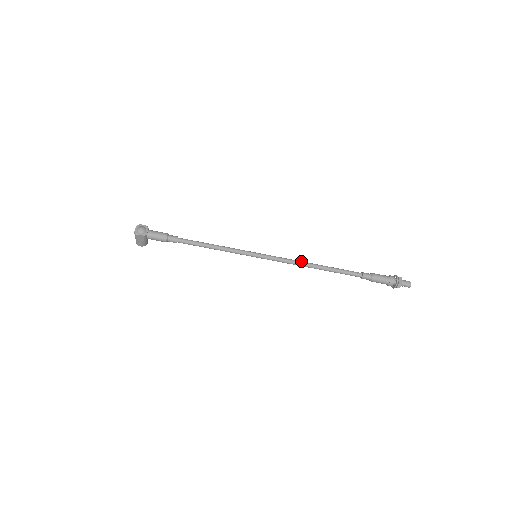
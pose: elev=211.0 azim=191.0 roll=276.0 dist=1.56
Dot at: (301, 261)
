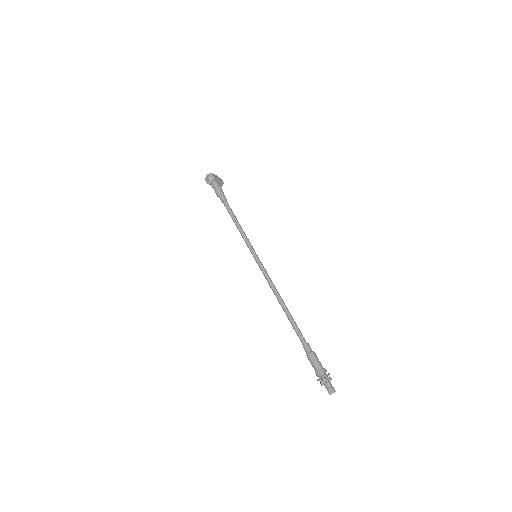
Dot at: (275, 289)
